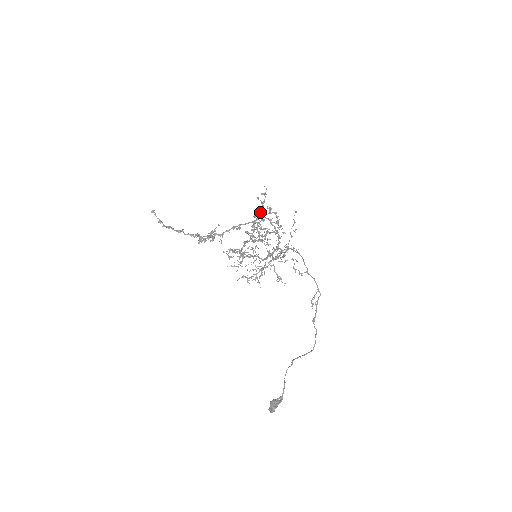
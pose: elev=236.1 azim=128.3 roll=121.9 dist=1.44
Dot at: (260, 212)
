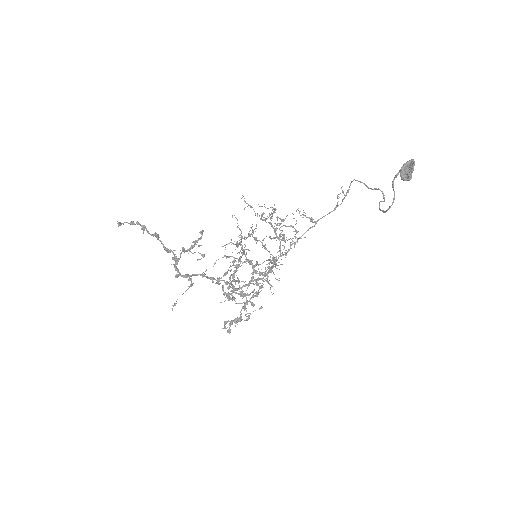
Dot at: (232, 293)
